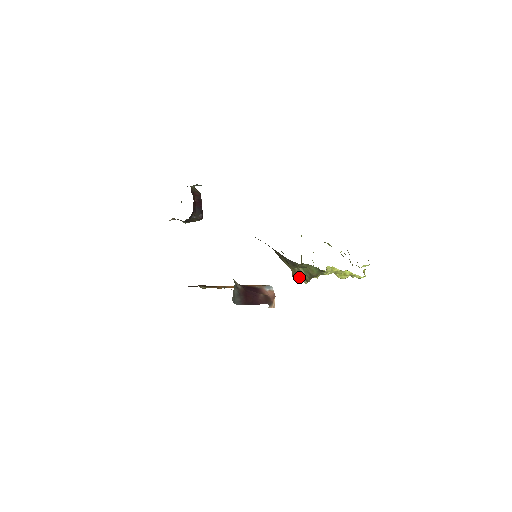
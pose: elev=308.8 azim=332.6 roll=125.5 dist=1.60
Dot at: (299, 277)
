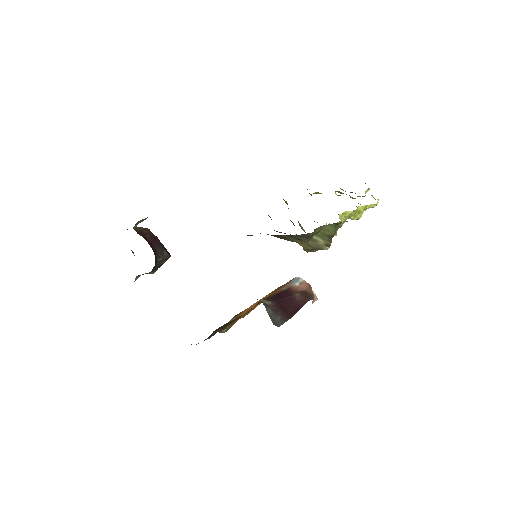
Dot at: (316, 247)
